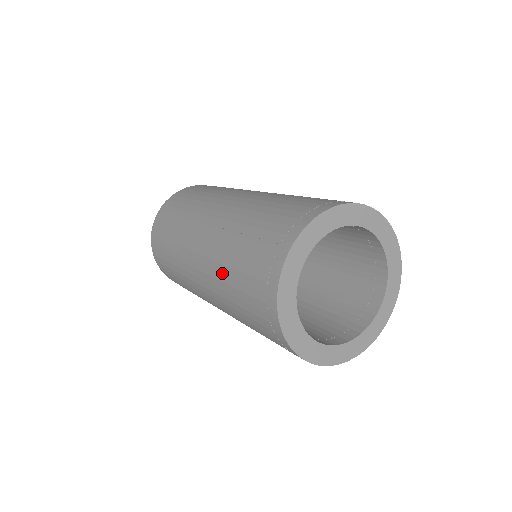
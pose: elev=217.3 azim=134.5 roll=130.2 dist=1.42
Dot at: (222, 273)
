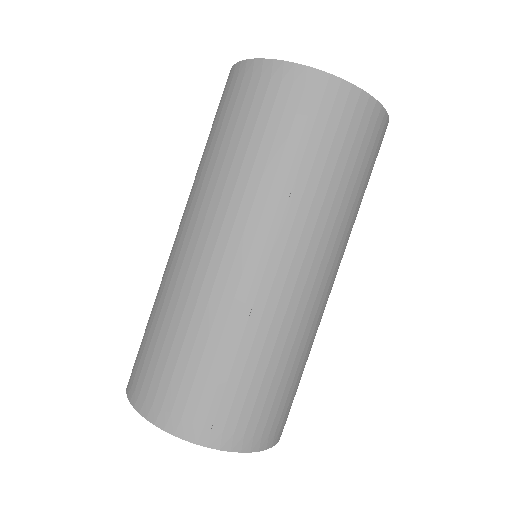
Dot at: (207, 169)
